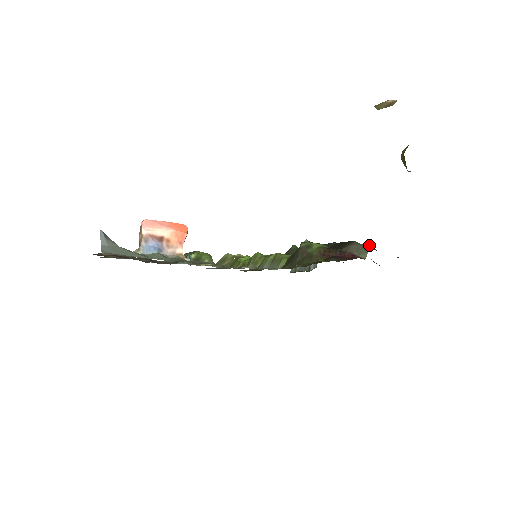
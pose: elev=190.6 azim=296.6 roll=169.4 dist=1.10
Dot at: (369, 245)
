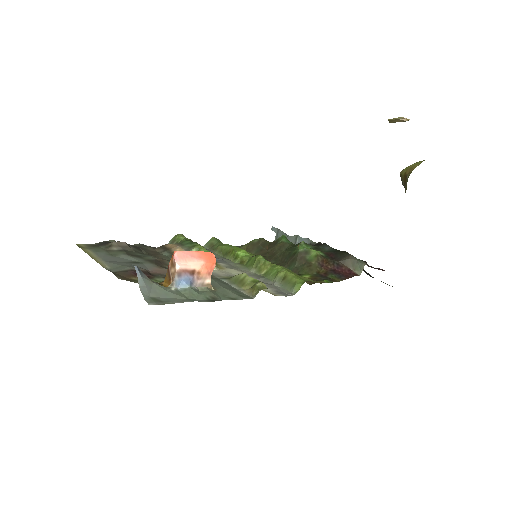
Dot at: (364, 261)
